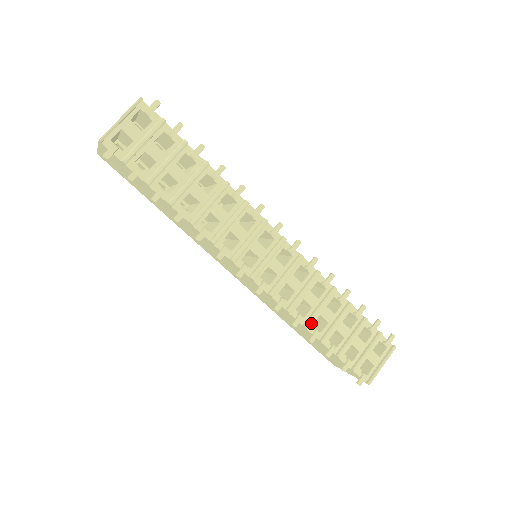
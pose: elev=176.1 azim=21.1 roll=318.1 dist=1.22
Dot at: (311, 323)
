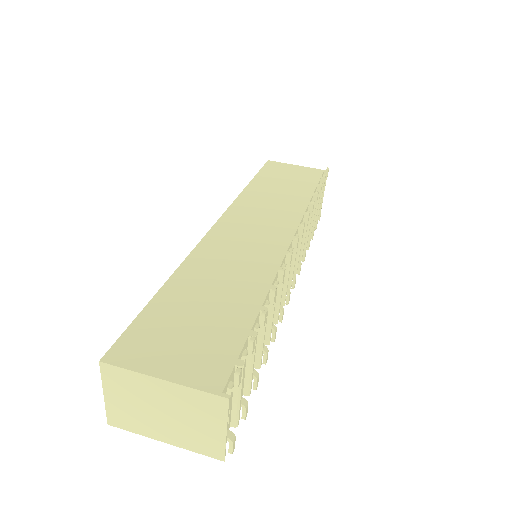
Dot at: (306, 242)
